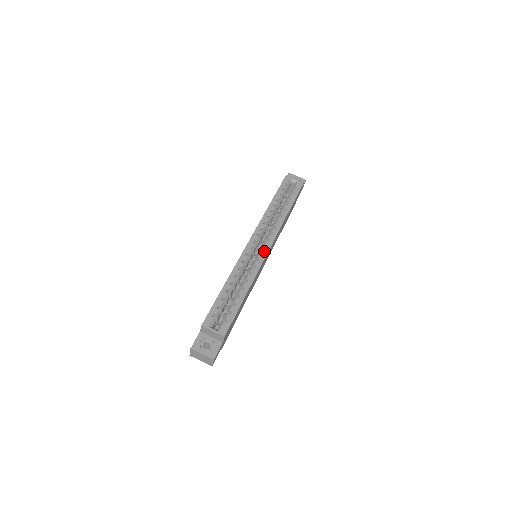
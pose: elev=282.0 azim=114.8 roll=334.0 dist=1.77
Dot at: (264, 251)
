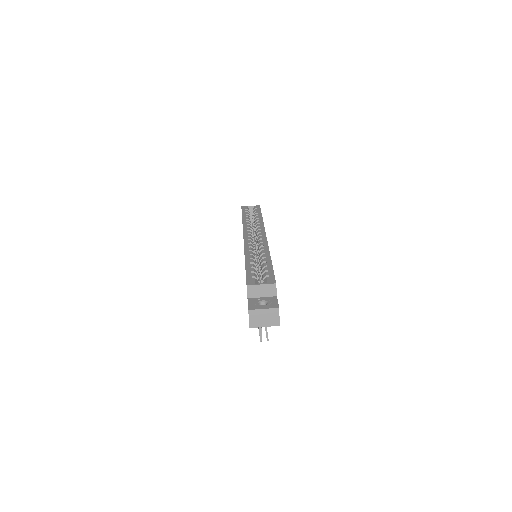
Dot at: (262, 237)
